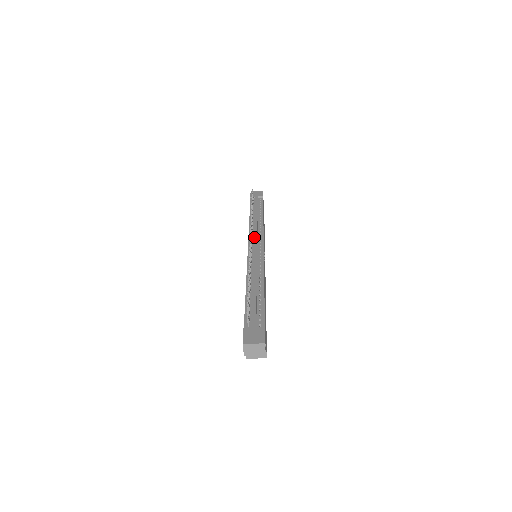
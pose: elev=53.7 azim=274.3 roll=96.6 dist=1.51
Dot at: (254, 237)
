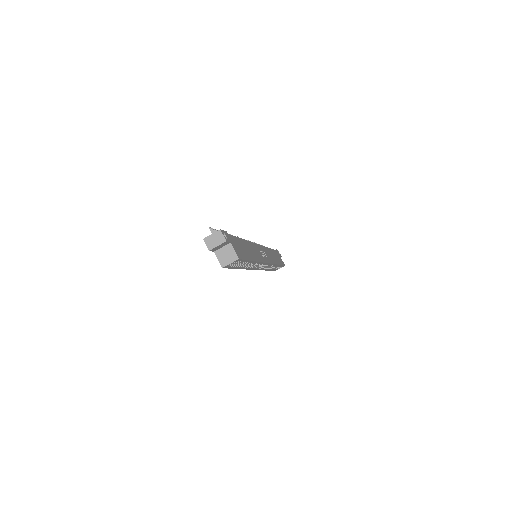
Dot at: occluded
